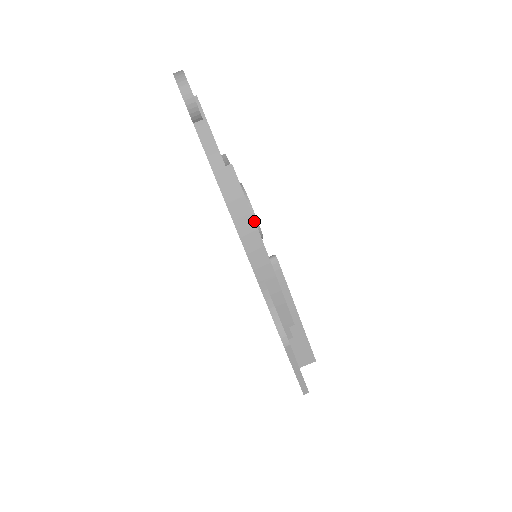
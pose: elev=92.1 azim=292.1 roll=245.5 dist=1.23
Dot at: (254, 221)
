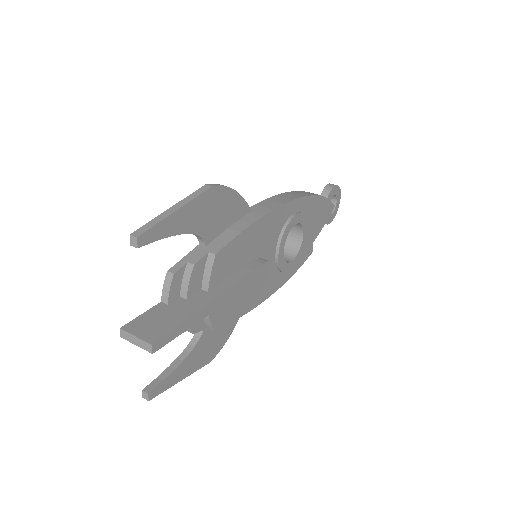
Dot at: (297, 199)
